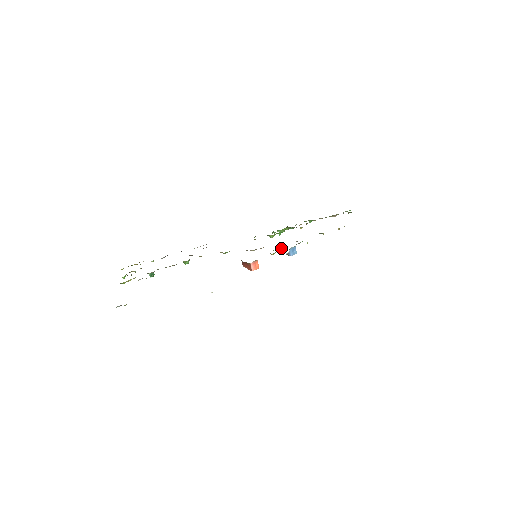
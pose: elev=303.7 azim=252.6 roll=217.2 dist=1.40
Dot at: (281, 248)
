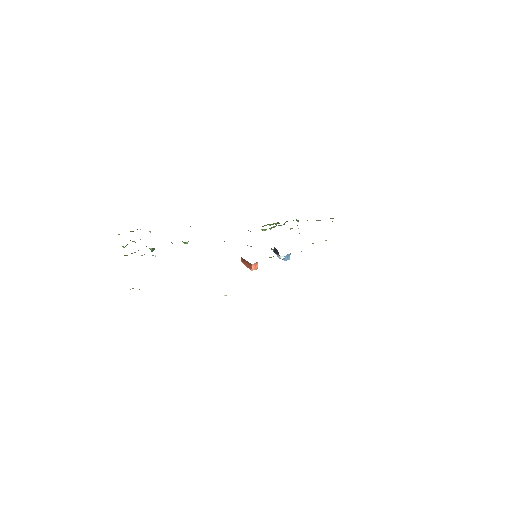
Dot at: (277, 250)
